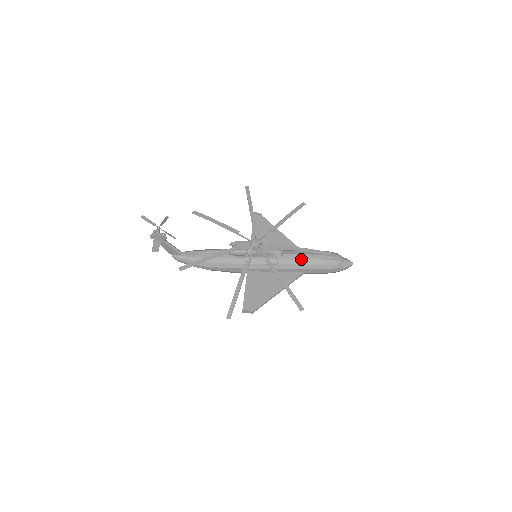
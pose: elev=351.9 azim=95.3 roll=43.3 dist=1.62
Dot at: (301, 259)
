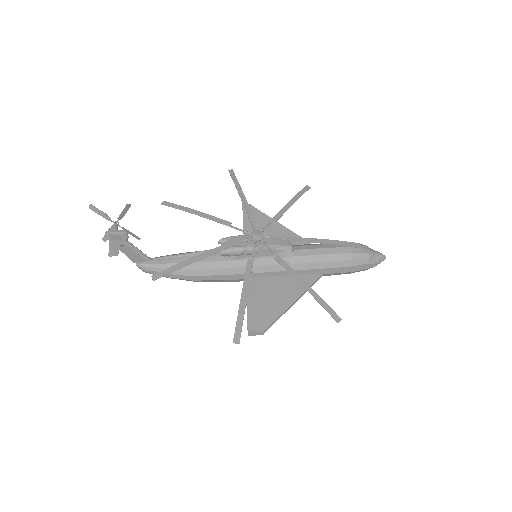
Dot at: (319, 254)
